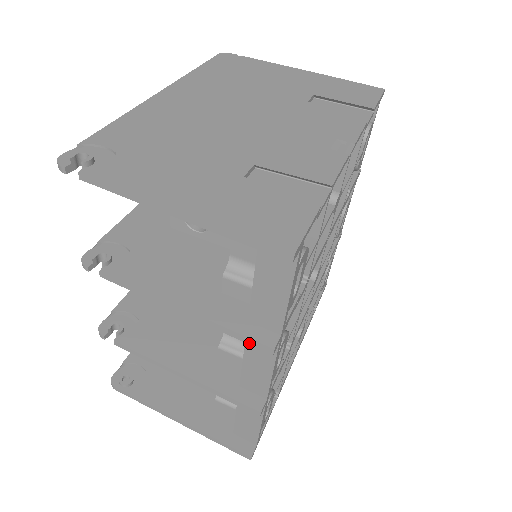
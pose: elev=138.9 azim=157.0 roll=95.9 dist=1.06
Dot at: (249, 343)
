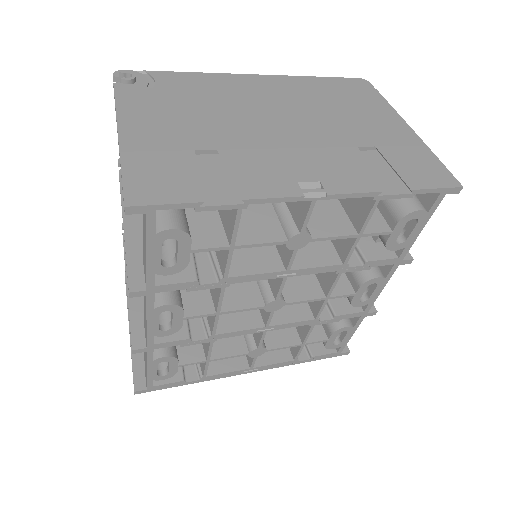
Dot at: (128, 278)
